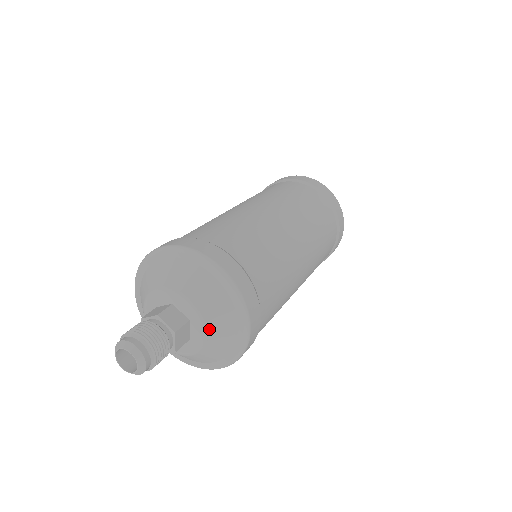
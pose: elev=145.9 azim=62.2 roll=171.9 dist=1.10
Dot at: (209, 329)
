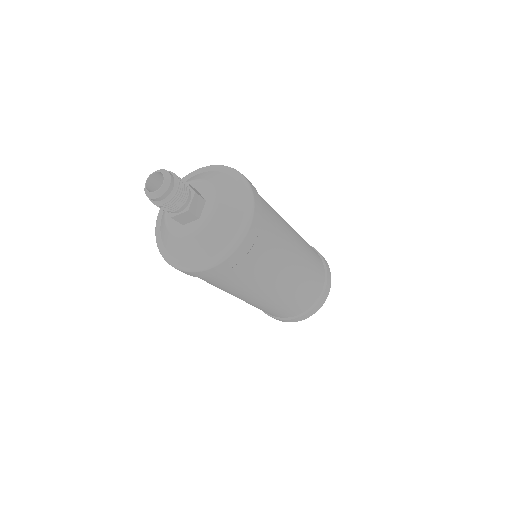
Dot at: (199, 236)
